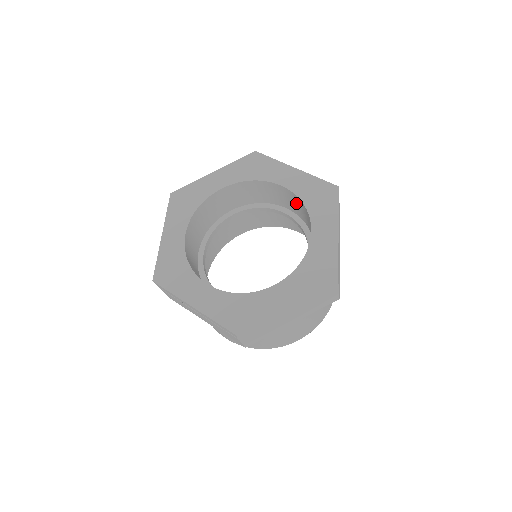
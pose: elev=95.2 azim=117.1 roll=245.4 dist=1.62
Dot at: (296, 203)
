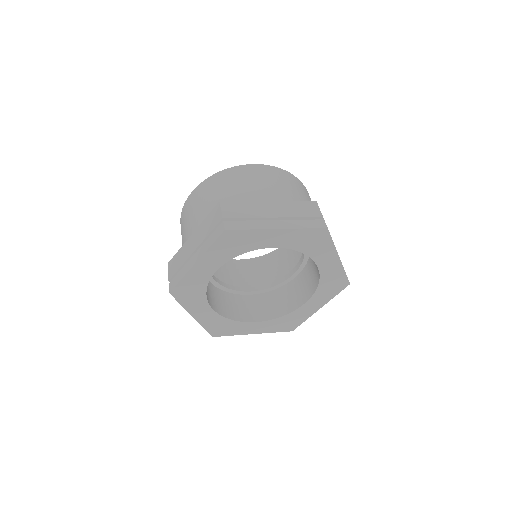
Dot at: occluded
